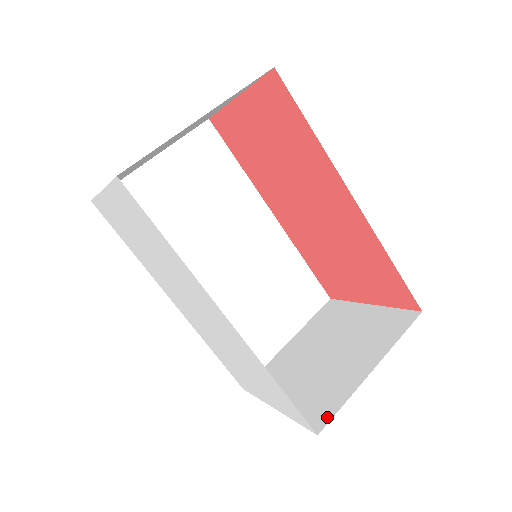
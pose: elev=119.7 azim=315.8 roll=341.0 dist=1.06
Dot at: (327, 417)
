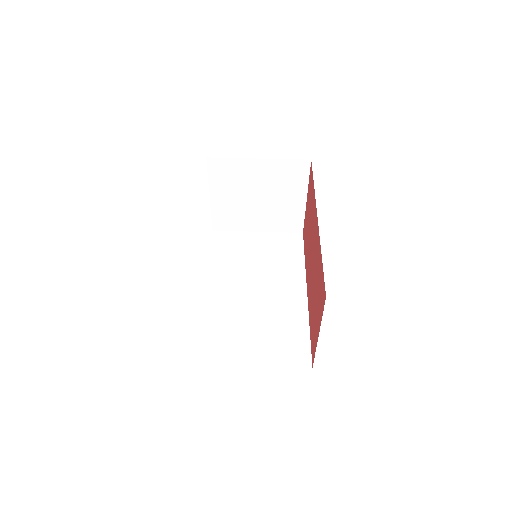
Dot at: occluded
